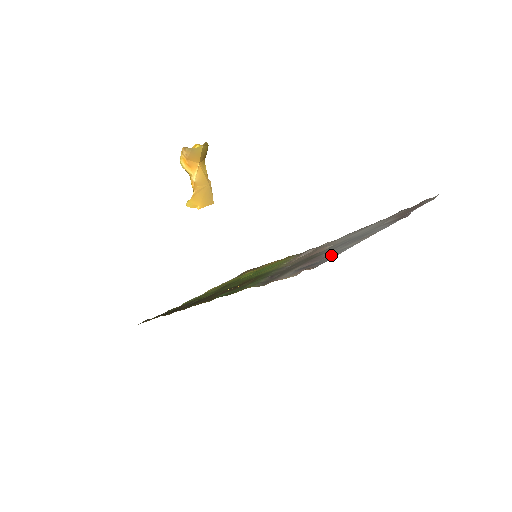
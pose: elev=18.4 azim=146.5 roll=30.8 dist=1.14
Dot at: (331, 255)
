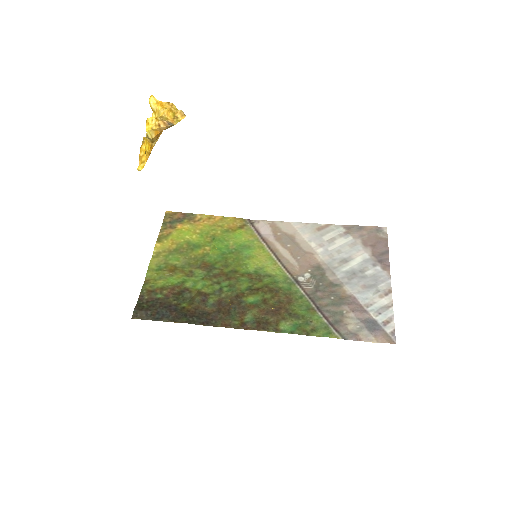
Dot at: (378, 314)
